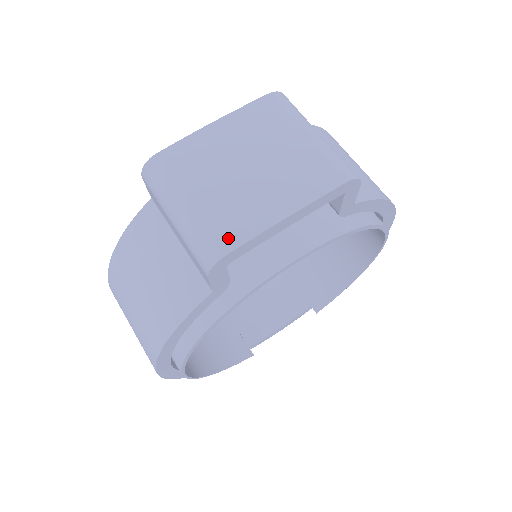
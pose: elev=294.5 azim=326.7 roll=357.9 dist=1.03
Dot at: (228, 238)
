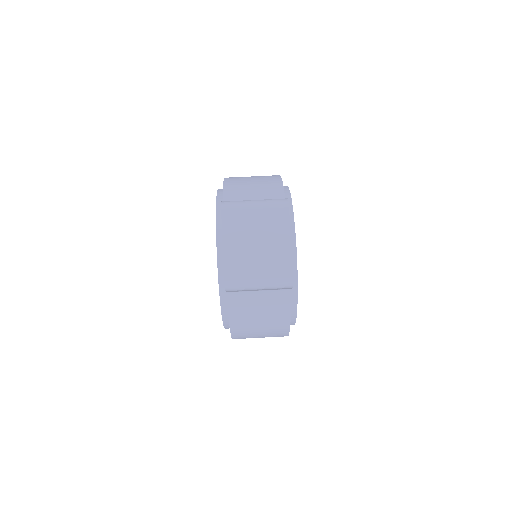
Dot at: (286, 271)
